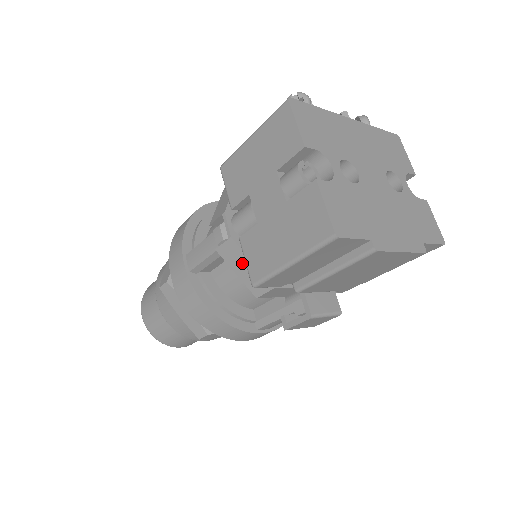
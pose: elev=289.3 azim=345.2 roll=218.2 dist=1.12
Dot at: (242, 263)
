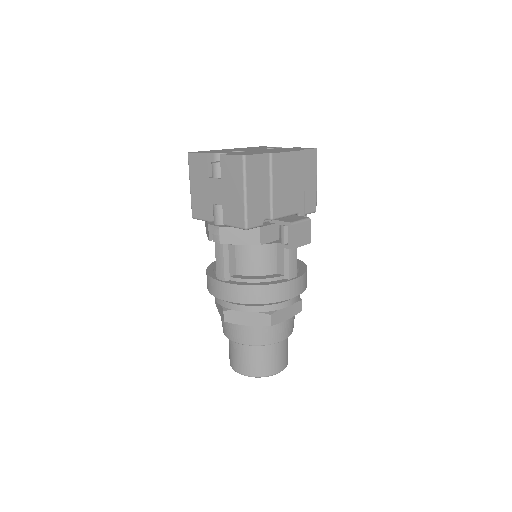
Dot at: (236, 234)
